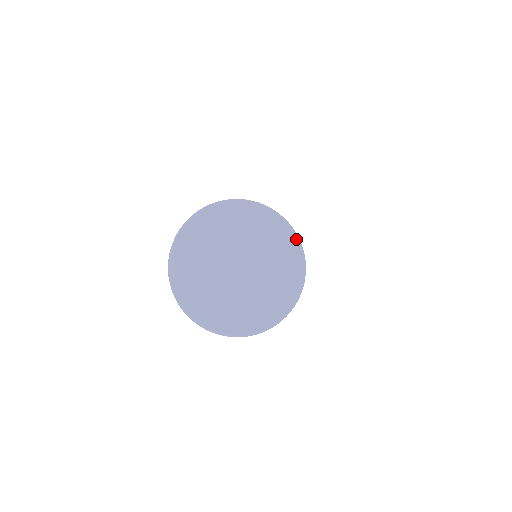
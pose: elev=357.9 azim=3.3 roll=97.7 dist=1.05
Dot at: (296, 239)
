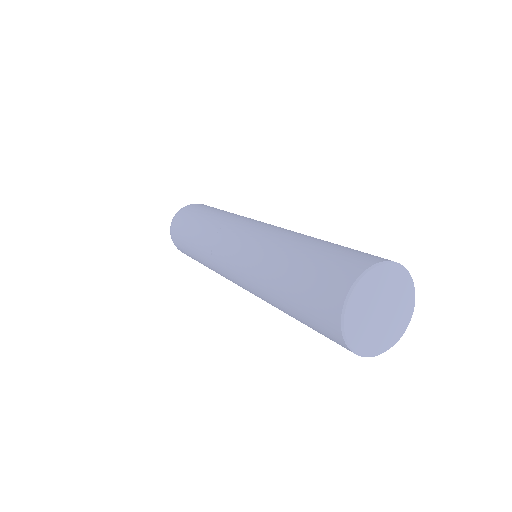
Dot at: (409, 274)
